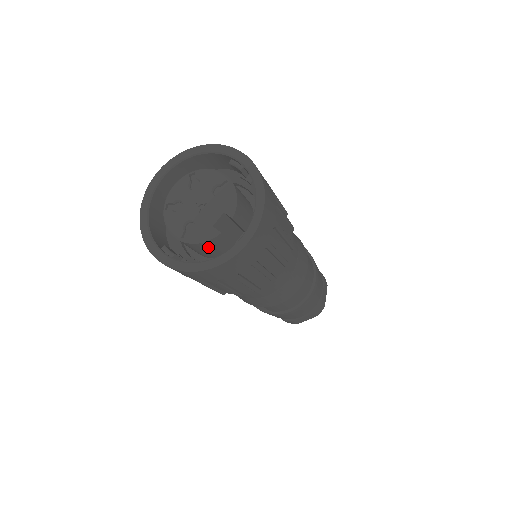
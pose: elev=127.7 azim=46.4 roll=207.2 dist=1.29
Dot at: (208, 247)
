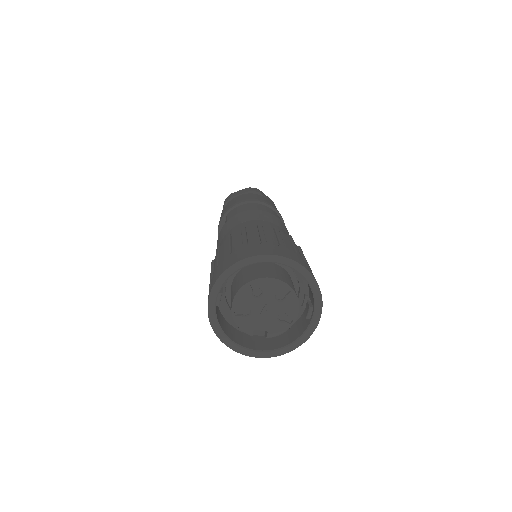
Dot at: occluded
